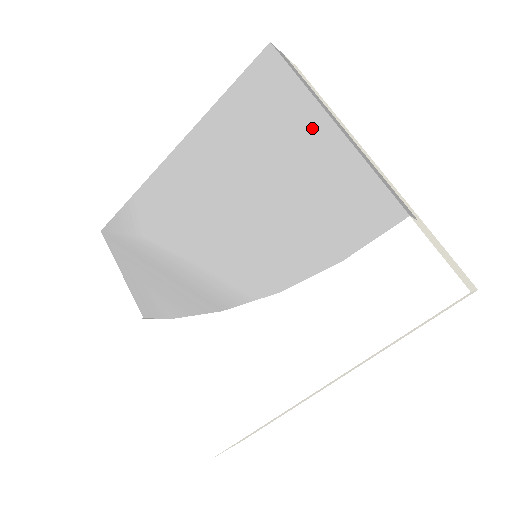
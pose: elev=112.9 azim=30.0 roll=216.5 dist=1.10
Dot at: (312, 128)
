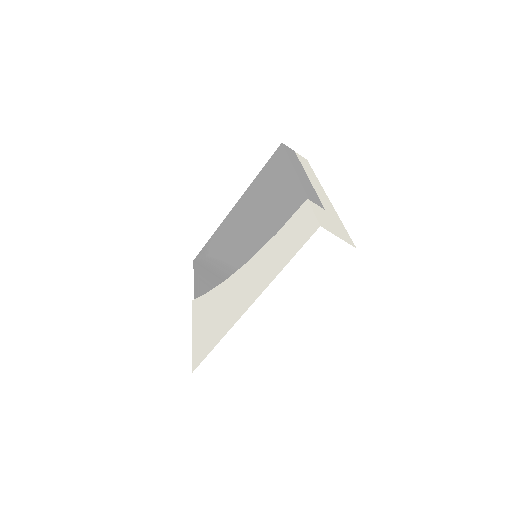
Dot at: (285, 174)
